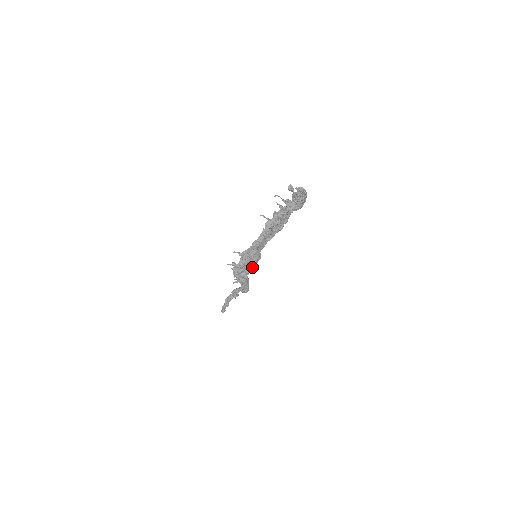
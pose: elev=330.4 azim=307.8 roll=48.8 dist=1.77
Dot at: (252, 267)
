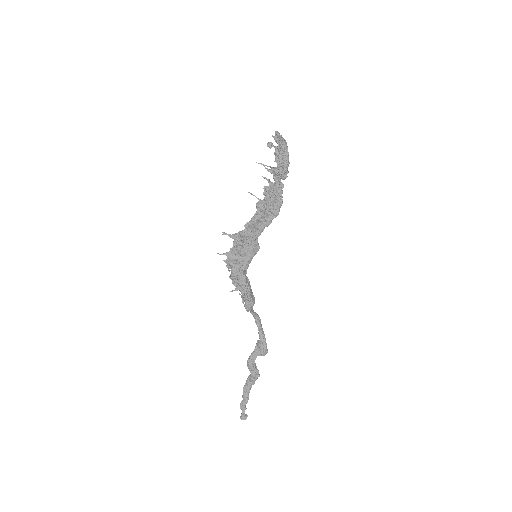
Dot at: (249, 256)
